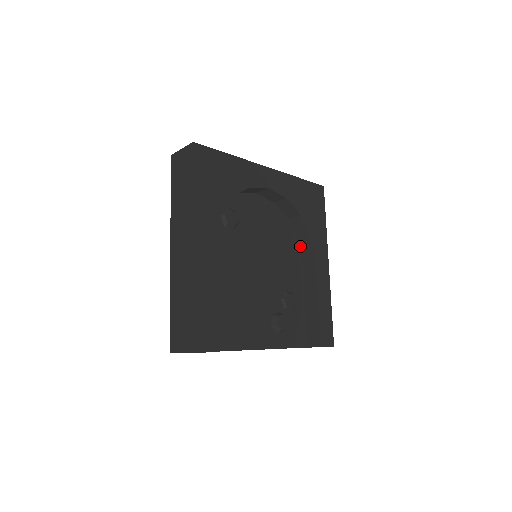
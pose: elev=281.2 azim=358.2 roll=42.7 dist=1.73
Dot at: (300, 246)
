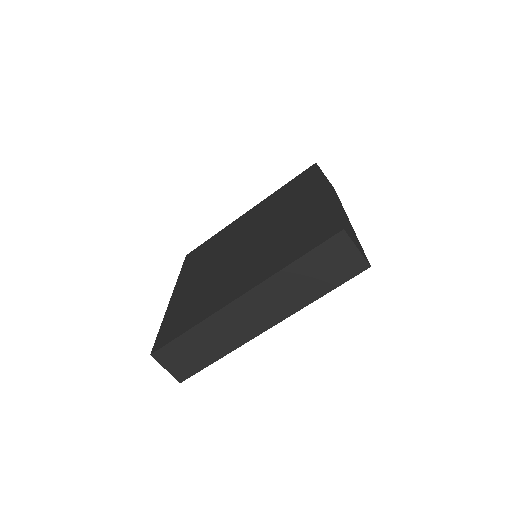
Dot at: occluded
